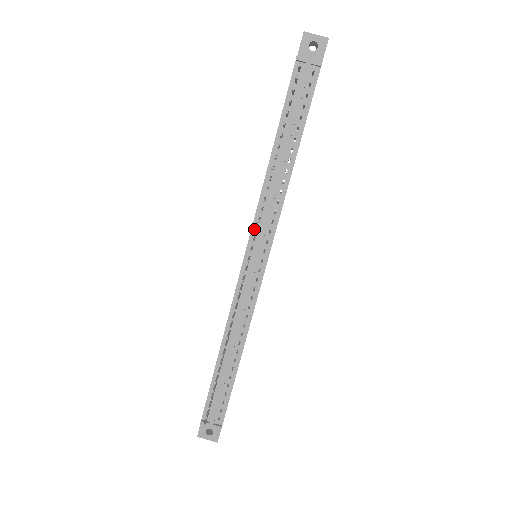
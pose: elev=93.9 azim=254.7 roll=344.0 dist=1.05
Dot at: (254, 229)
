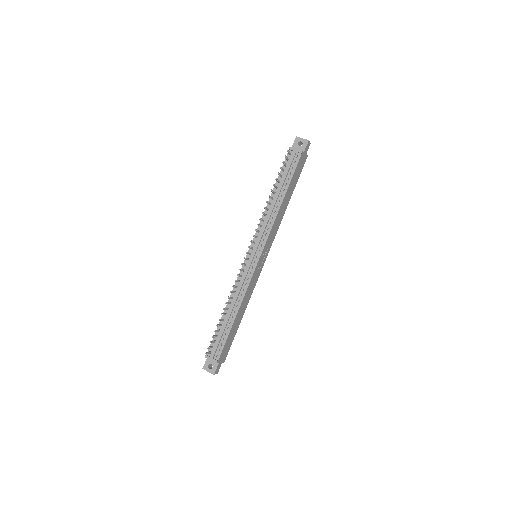
Dot at: occluded
